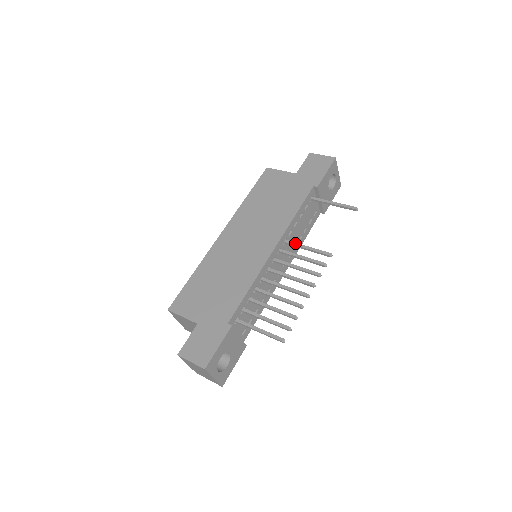
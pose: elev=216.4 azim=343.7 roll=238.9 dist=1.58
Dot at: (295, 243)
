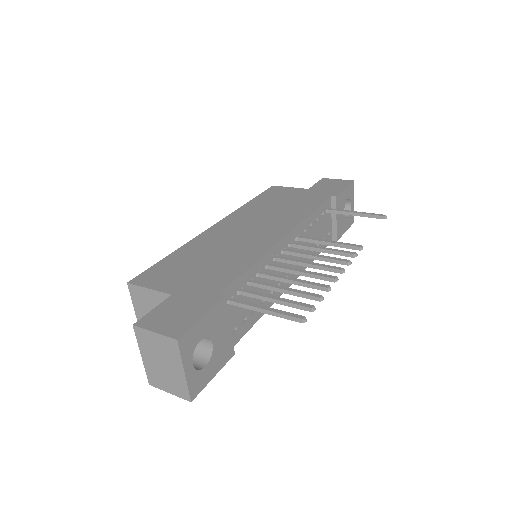
Dot at: (311, 238)
